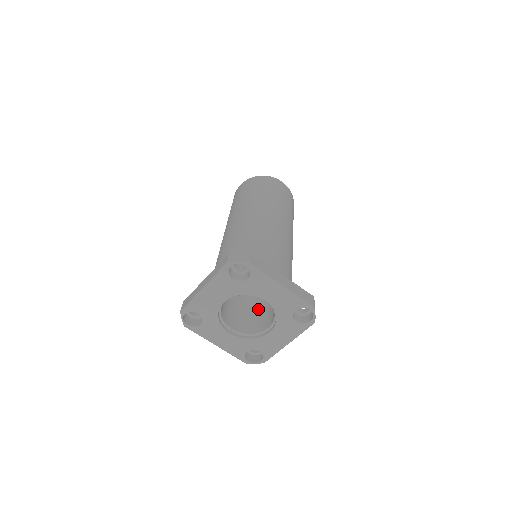
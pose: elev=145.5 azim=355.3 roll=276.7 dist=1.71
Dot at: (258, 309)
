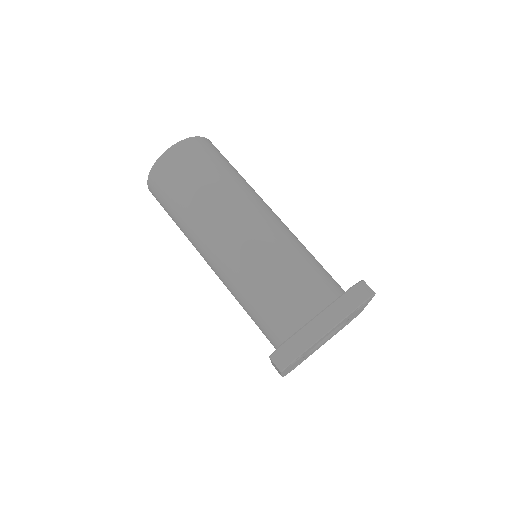
Dot at: occluded
